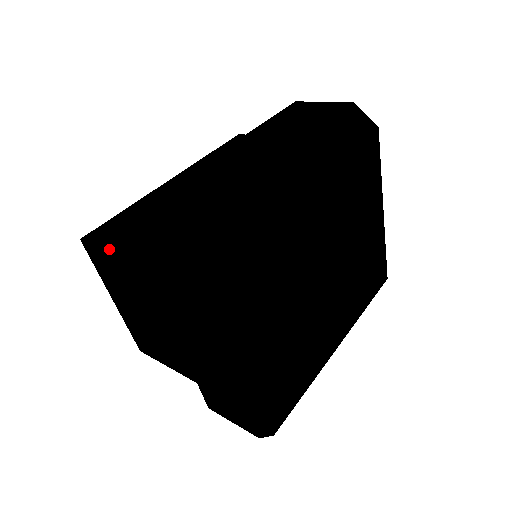
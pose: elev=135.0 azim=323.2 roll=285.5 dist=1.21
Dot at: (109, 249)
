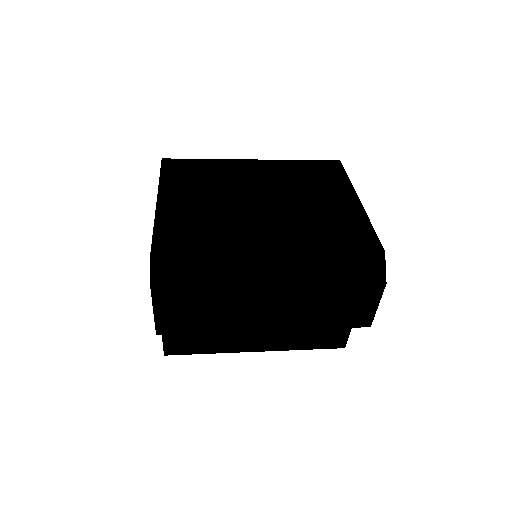
Dot at: occluded
